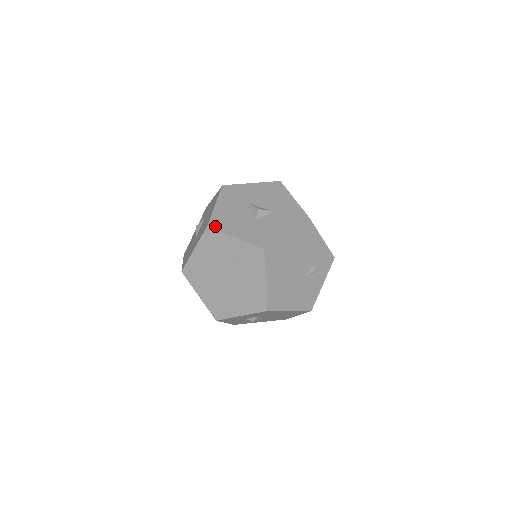
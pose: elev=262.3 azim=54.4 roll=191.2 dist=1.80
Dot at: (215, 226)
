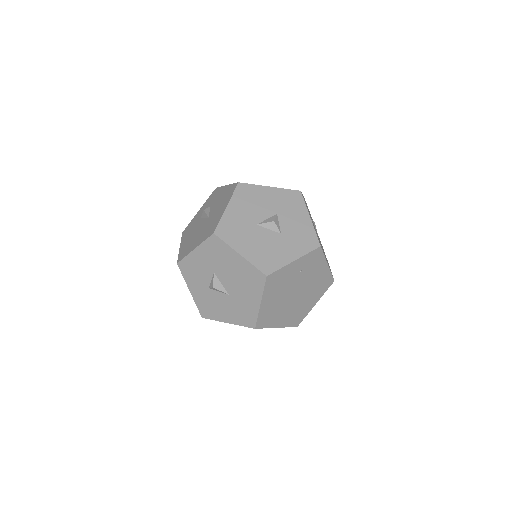
Dot at: (271, 270)
